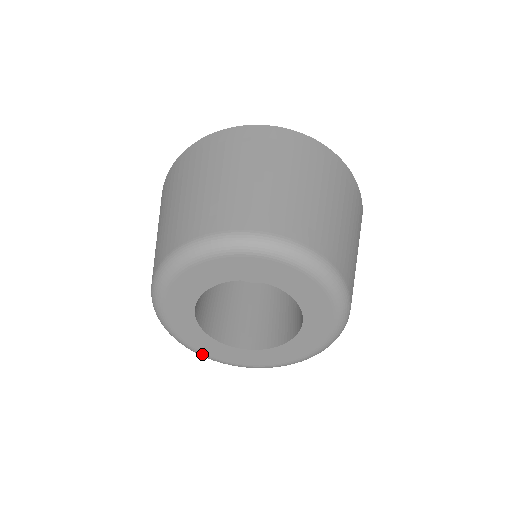
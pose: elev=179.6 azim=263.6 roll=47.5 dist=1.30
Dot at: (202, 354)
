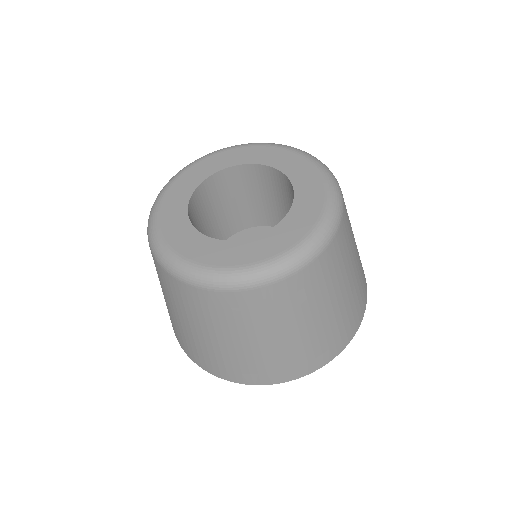
Dot at: (179, 258)
